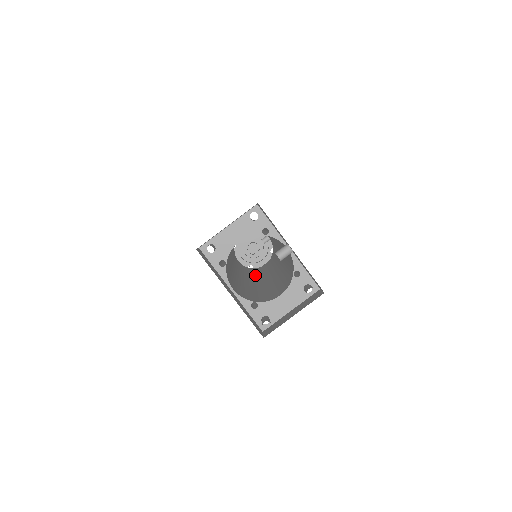
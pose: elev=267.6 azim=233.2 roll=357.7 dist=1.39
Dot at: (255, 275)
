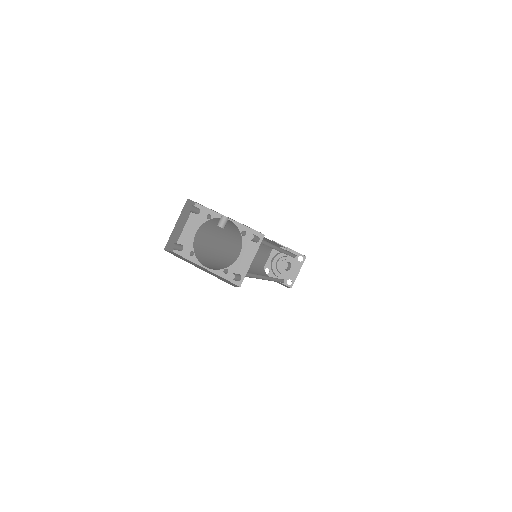
Dot at: occluded
